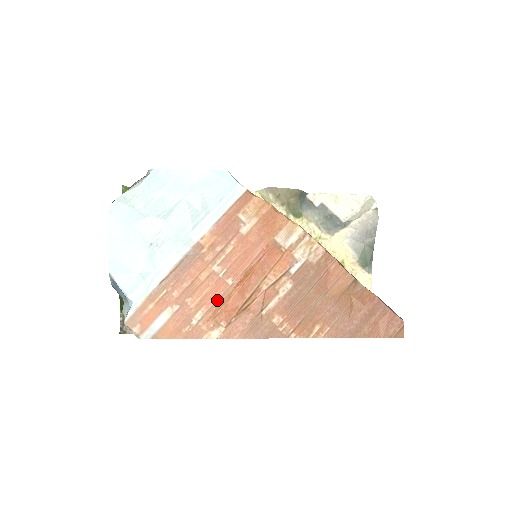
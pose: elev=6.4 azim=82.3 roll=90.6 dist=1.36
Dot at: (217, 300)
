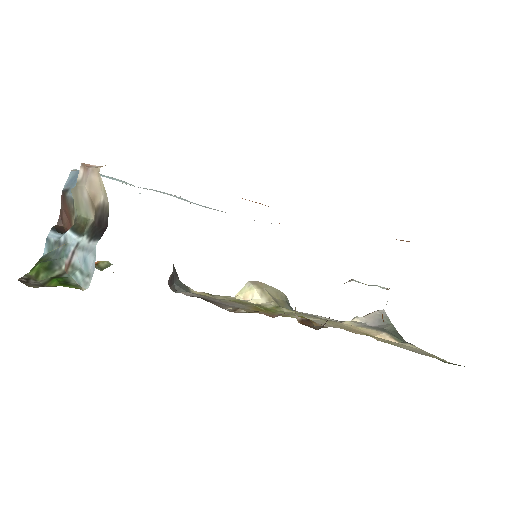
Dot at: occluded
